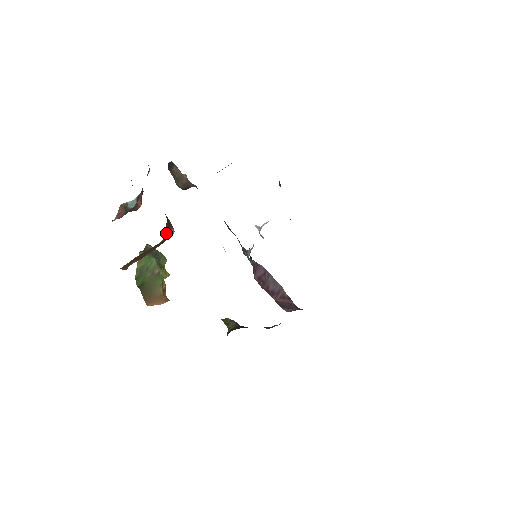
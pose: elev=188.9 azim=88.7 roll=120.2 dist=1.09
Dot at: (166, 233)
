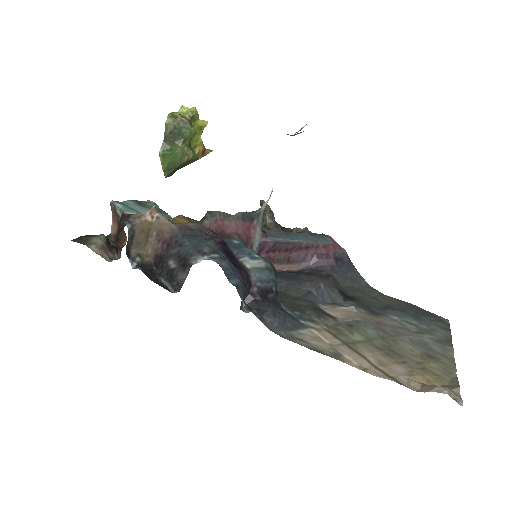
Dot at: occluded
